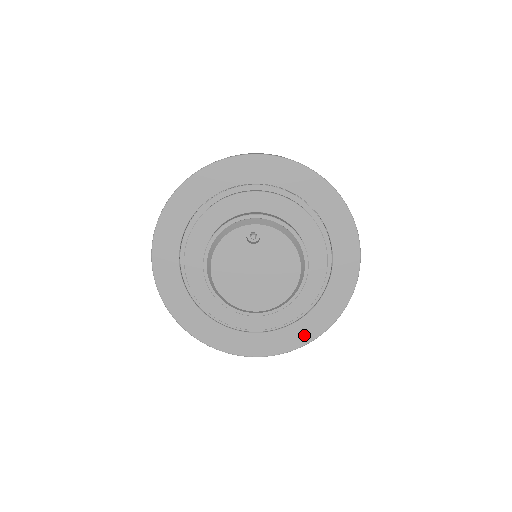
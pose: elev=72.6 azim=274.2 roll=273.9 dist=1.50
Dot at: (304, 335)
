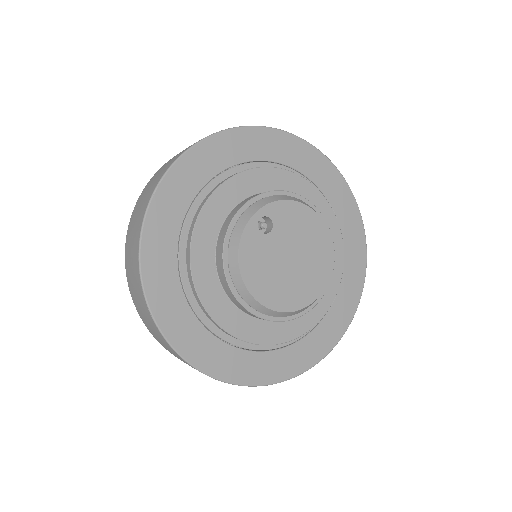
Dot at: (353, 292)
